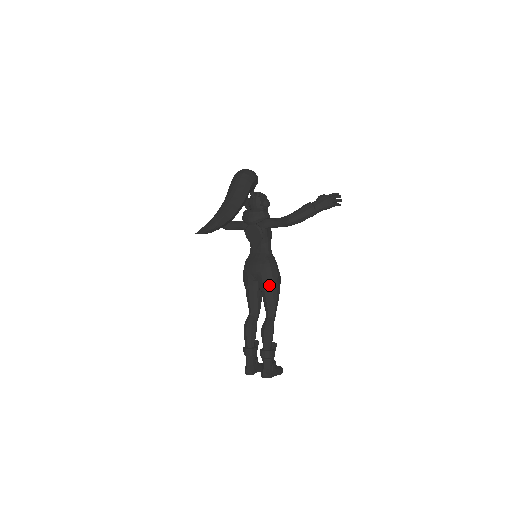
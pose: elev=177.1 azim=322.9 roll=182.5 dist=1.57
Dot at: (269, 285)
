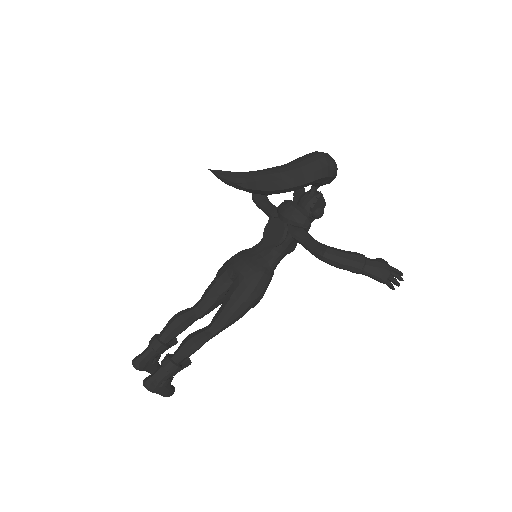
Dot at: (240, 298)
